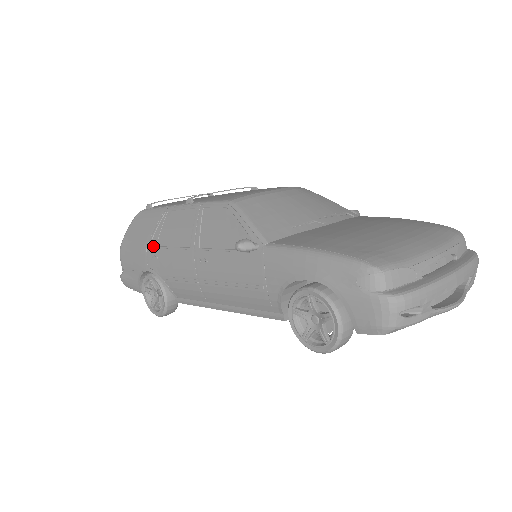
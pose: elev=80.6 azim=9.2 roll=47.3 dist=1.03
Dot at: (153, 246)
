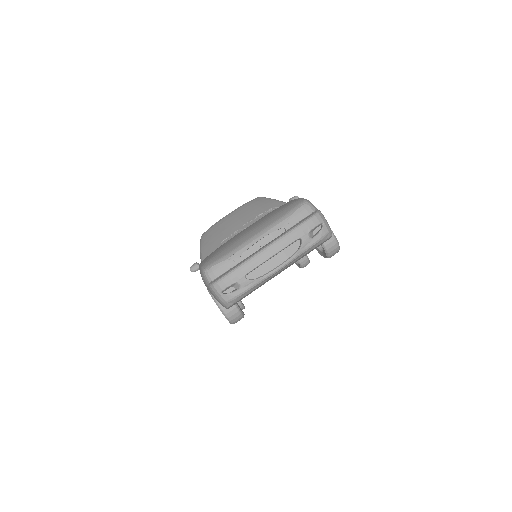
Dot at: occluded
